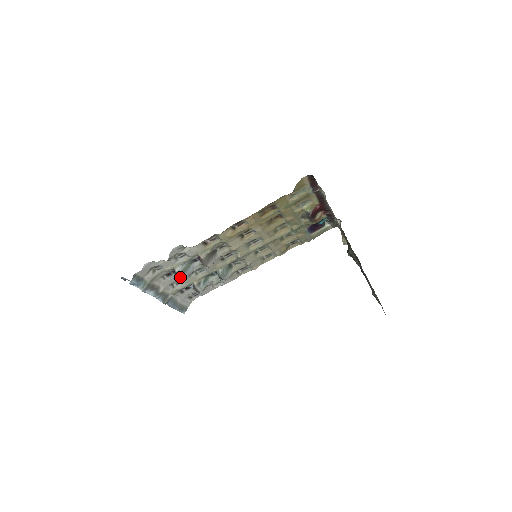
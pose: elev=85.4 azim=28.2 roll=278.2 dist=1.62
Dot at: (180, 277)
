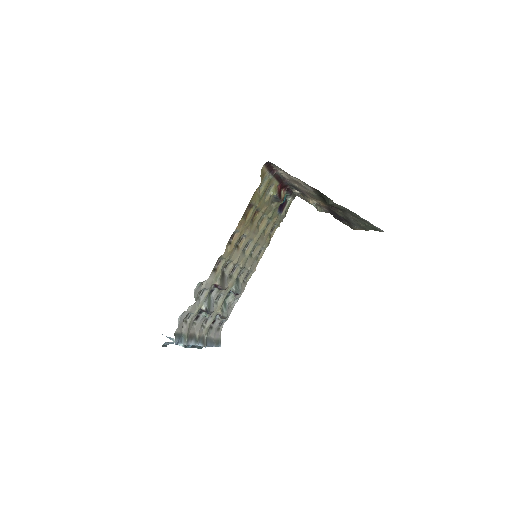
Dot at: (209, 312)
